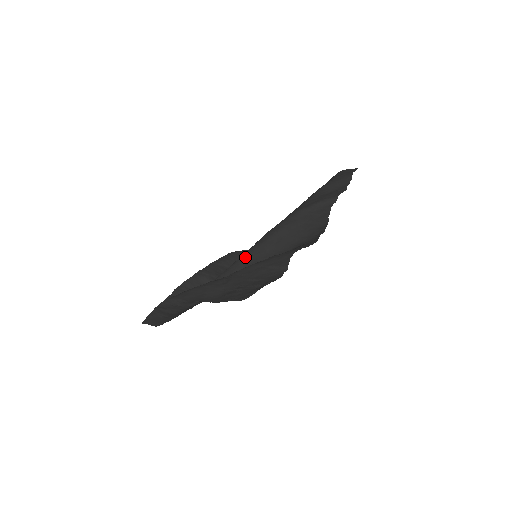
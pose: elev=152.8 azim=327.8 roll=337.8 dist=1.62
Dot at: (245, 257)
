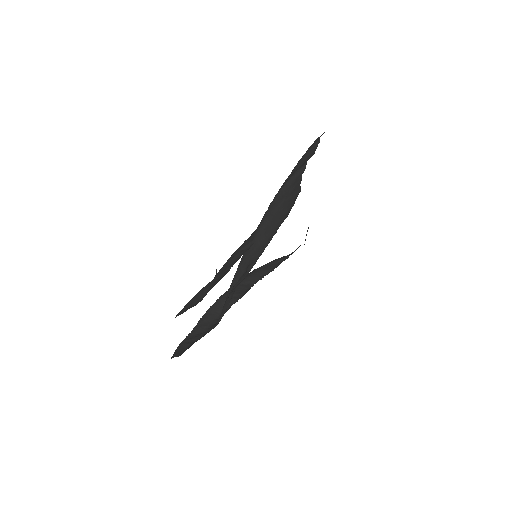
Dot at: (242, 260)
